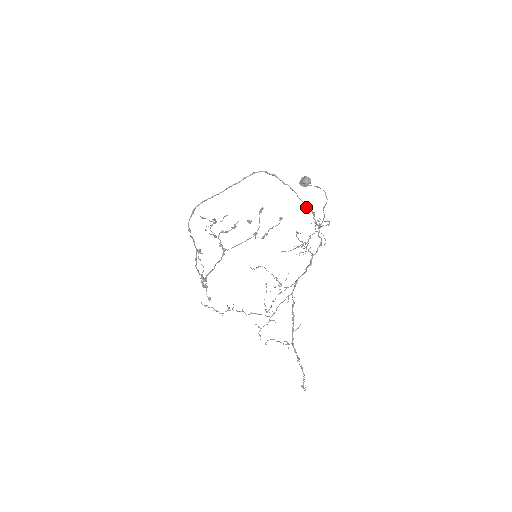
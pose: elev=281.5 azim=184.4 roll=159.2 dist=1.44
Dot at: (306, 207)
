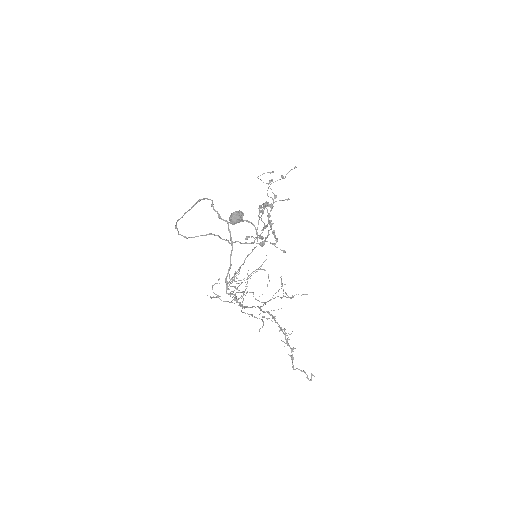
Dot at: (231, 252)
